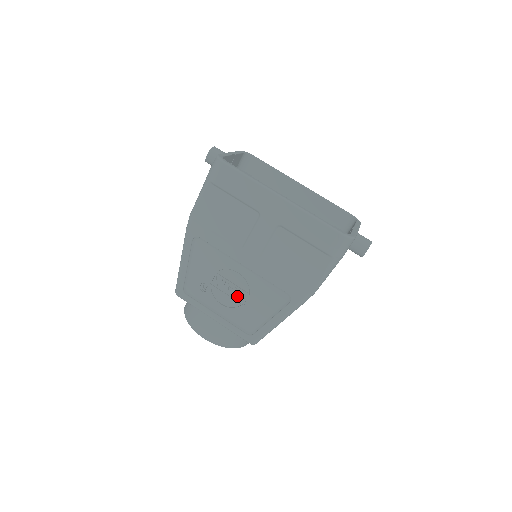
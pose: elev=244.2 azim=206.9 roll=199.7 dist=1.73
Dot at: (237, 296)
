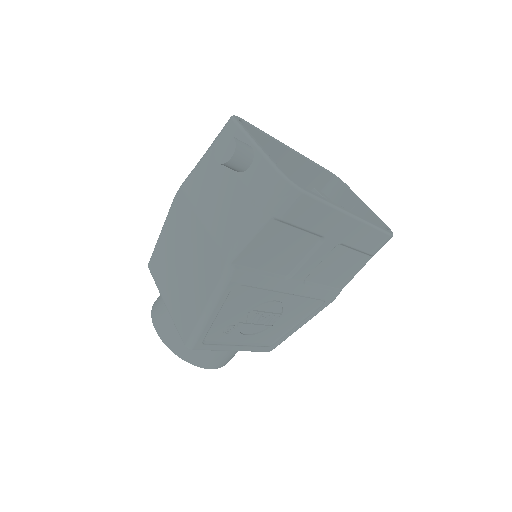
Dot at: (268, 321)
